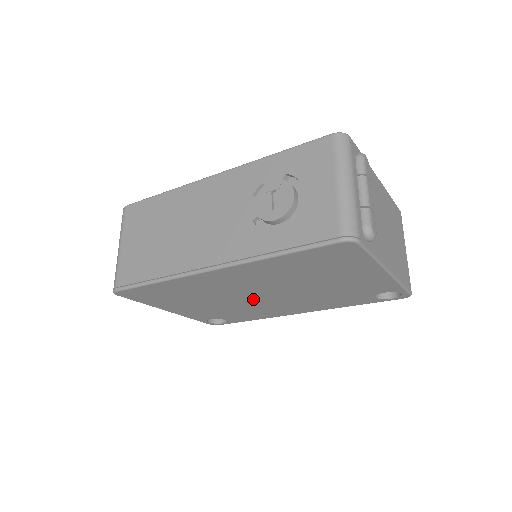
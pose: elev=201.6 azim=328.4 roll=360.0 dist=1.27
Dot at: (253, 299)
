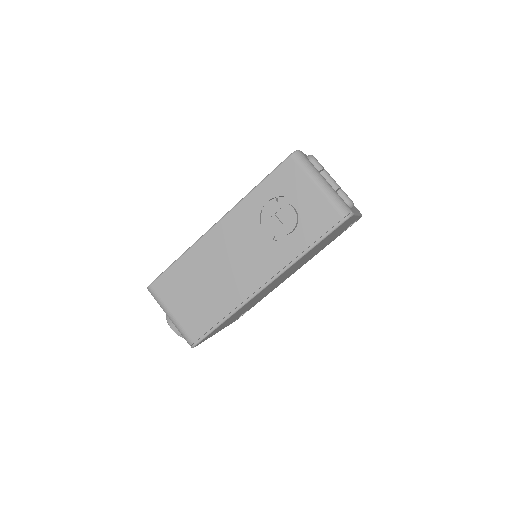
Dot at: occluded
